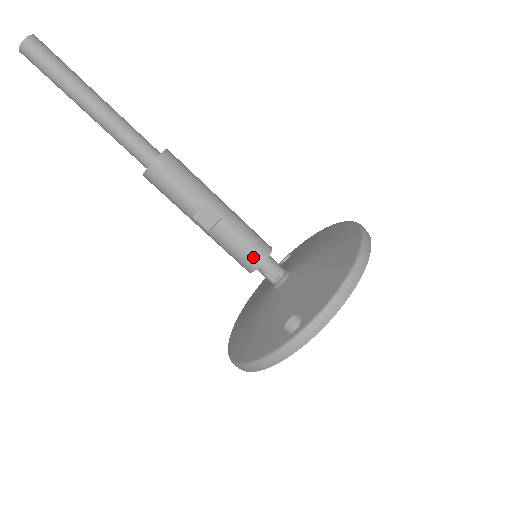
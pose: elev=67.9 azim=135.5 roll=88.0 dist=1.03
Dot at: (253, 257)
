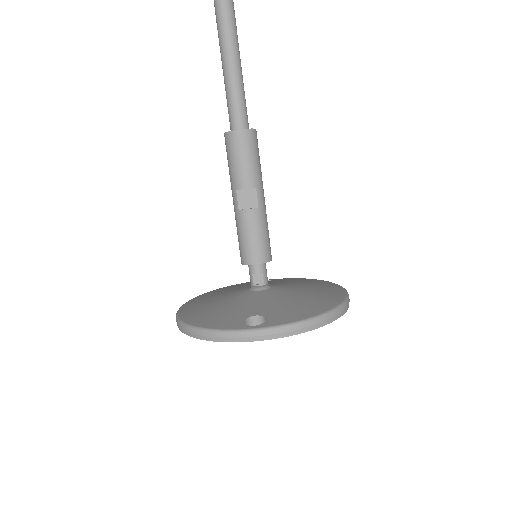
Dot at: (256, 254)
